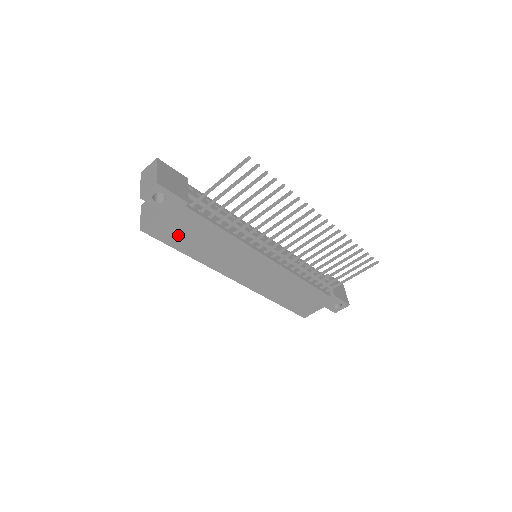
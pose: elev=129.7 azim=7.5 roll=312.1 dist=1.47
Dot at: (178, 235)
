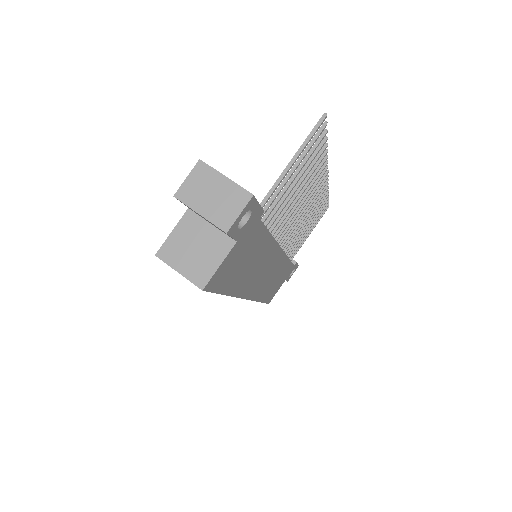
Dot at: (233, 270)
